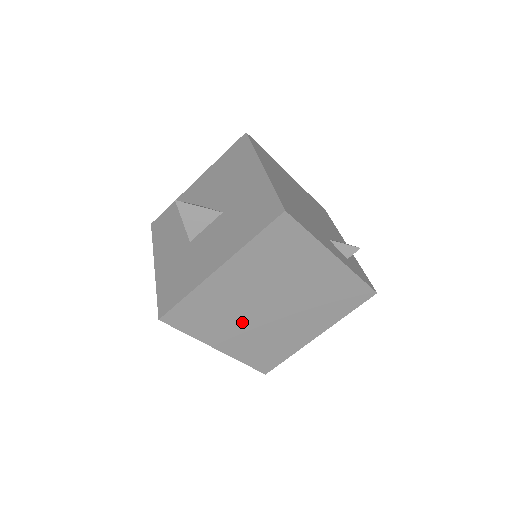
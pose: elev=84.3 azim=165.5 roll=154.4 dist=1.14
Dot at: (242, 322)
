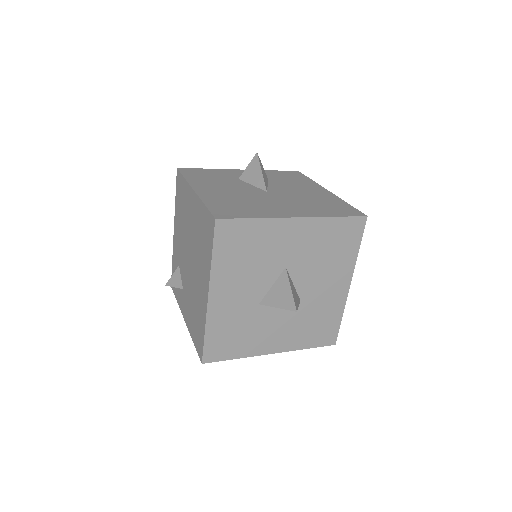
Dot at: occluded
